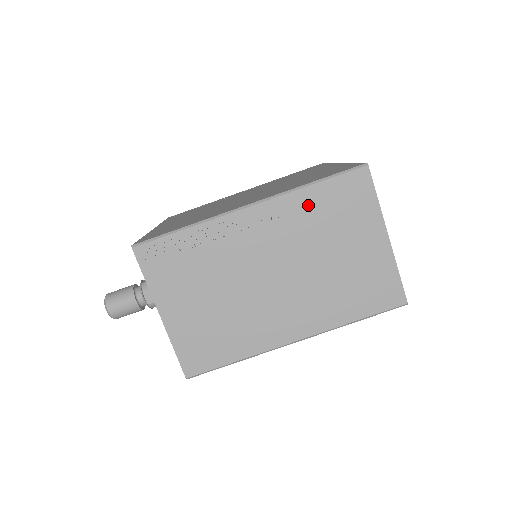
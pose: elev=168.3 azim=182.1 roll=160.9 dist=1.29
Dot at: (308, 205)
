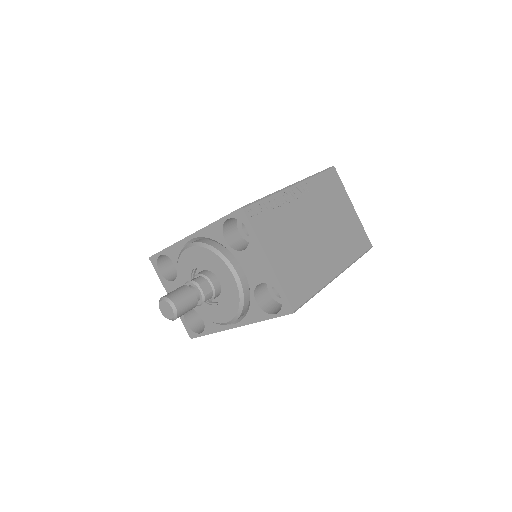
Dot at: (319, 186)
